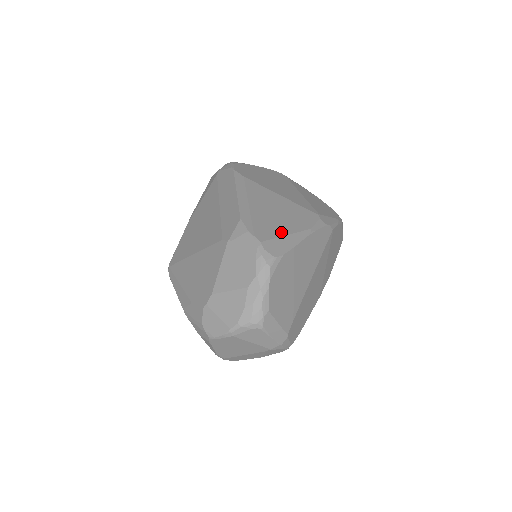
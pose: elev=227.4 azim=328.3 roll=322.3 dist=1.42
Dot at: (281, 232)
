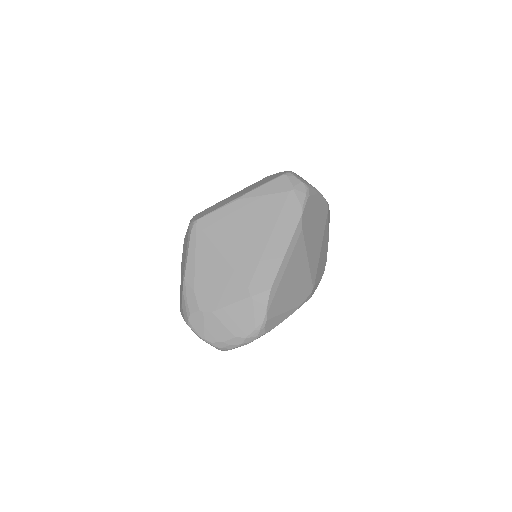
Dot at: (283, 309)
